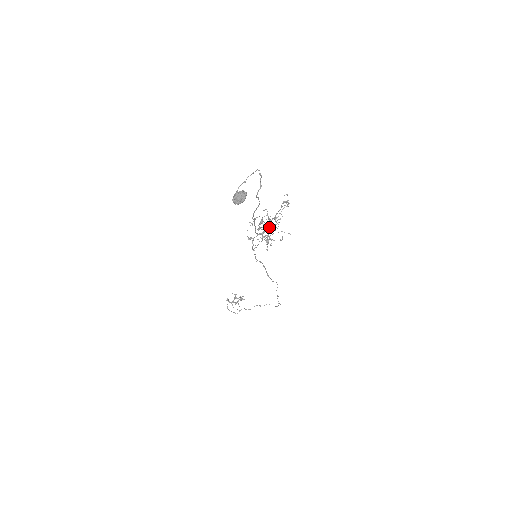
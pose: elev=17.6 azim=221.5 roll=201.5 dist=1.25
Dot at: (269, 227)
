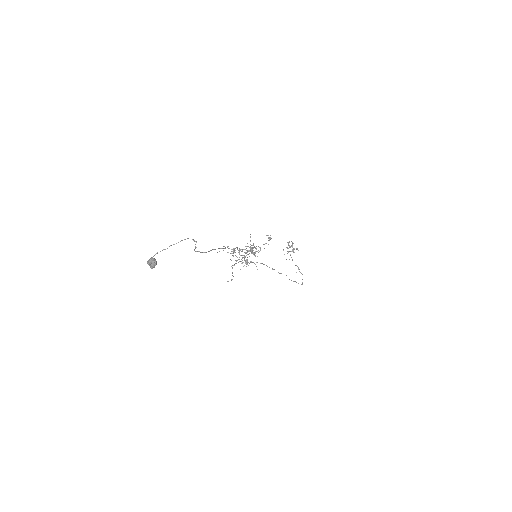
Dot at: (250, 251)
